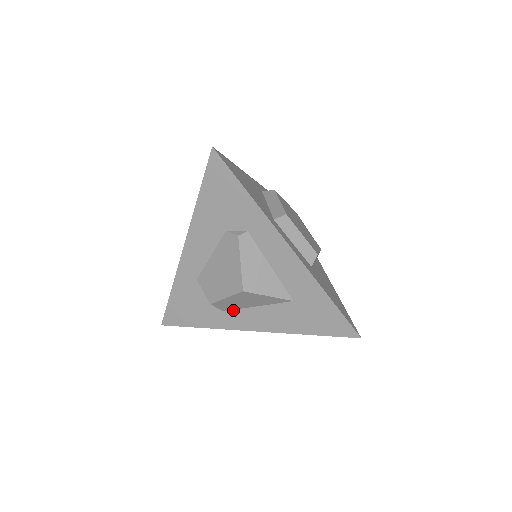
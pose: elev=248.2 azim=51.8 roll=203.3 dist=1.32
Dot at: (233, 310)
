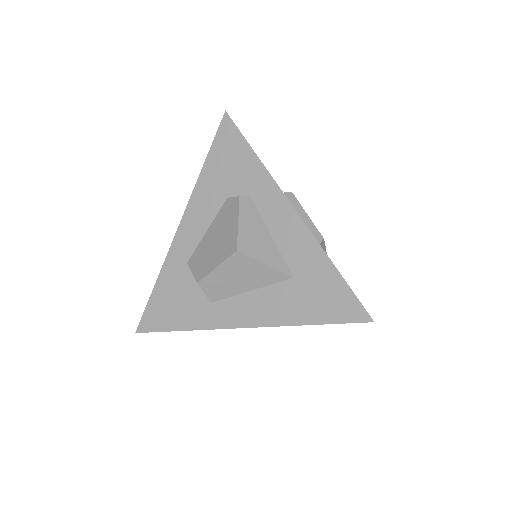
Dot at: (222, 300)
